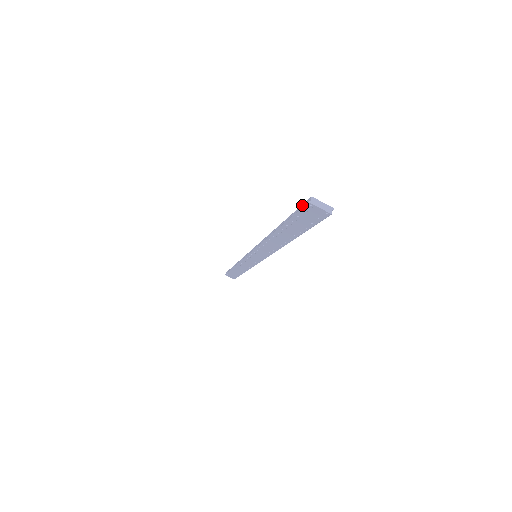
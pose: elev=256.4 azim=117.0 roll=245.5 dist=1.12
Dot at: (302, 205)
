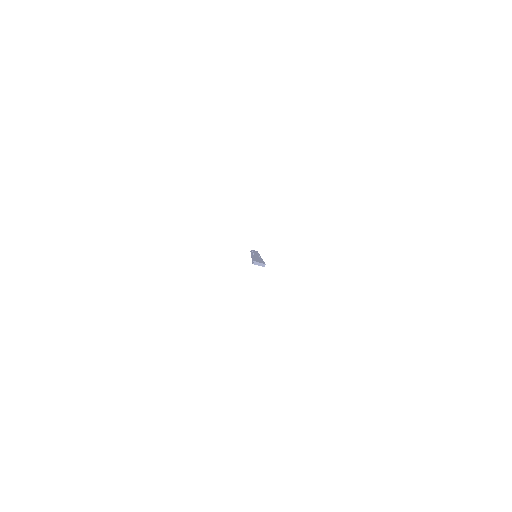
Dot at: occluded
